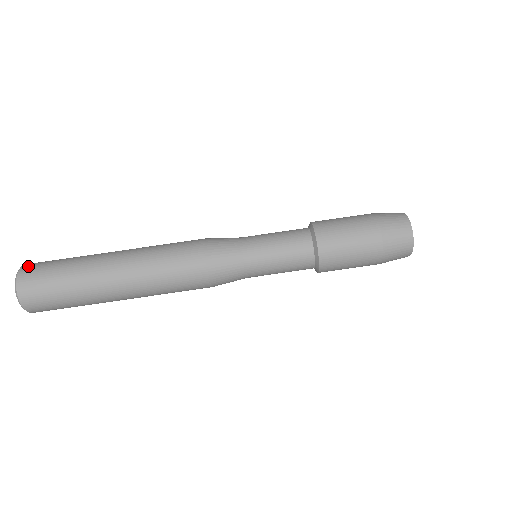
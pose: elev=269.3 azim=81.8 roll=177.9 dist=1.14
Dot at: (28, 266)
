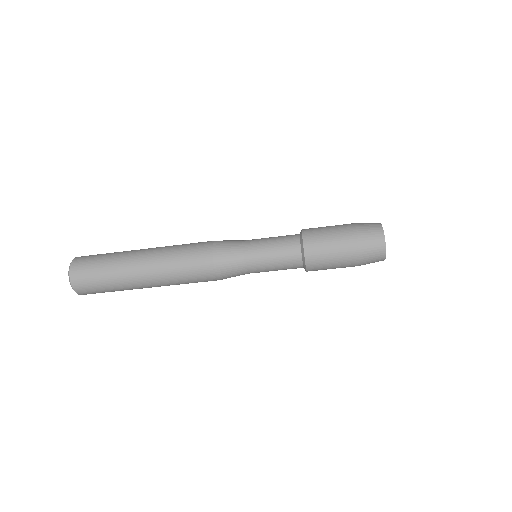
Dot at: (75, 268)
